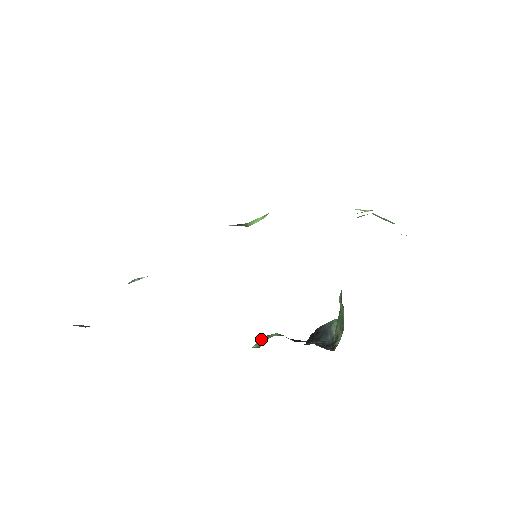
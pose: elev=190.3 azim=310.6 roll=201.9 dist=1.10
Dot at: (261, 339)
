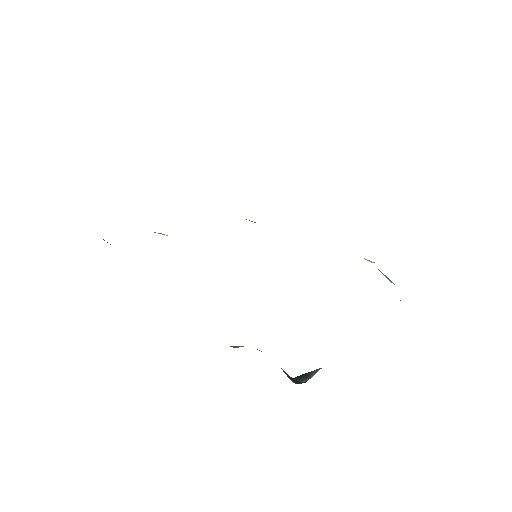
Dot at: occluded
